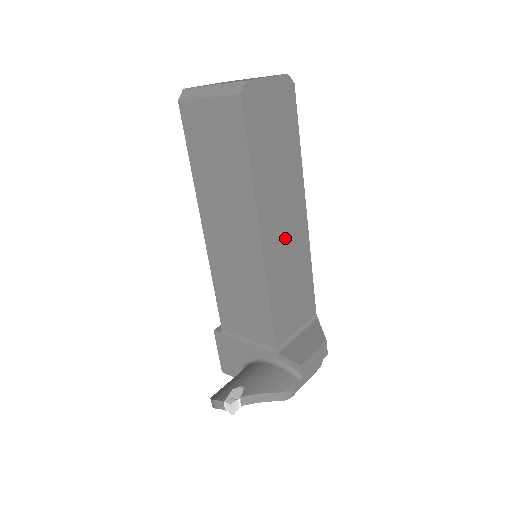
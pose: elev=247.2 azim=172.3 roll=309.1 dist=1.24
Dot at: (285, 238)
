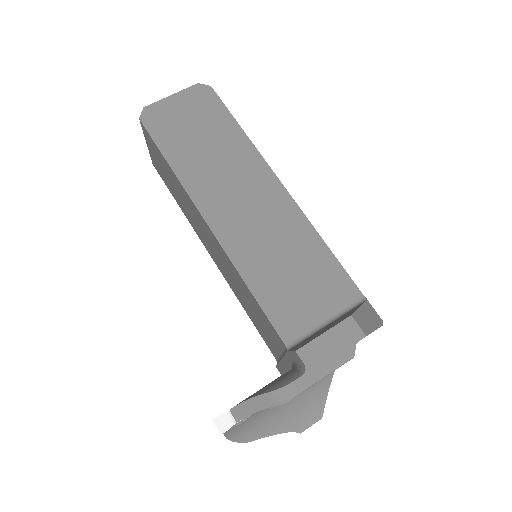
Dot at: (251, 217)
